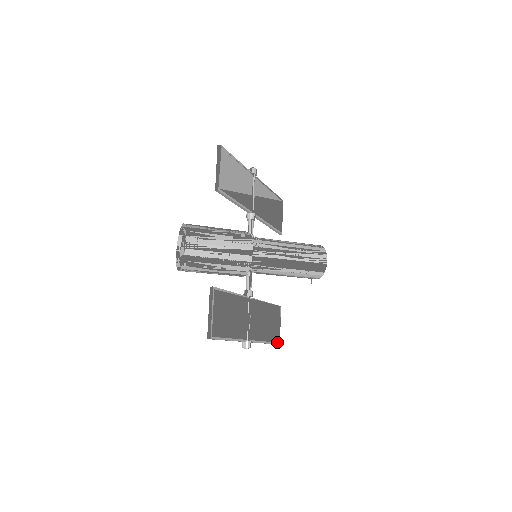
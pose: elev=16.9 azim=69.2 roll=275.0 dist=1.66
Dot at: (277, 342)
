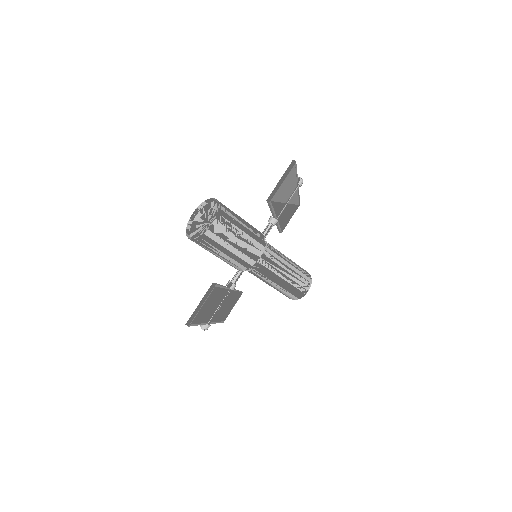
Dot at: (223, 321)
